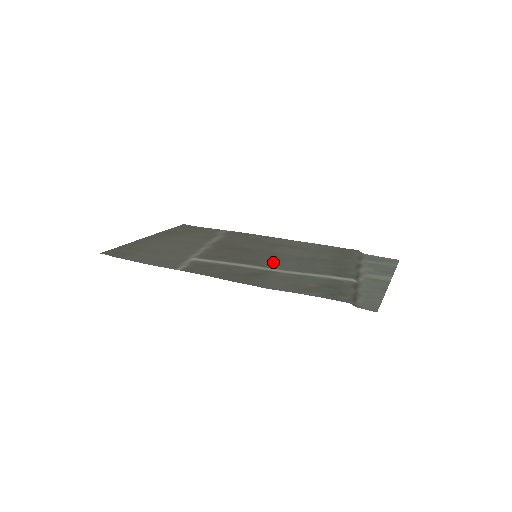
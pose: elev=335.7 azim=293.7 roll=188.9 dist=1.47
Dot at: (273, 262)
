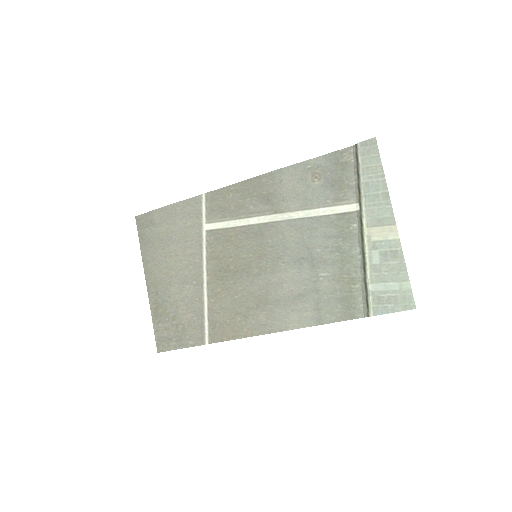
Dot at: (276, 239)
